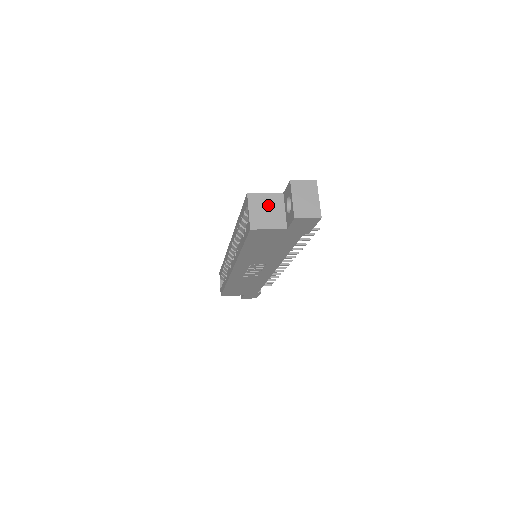
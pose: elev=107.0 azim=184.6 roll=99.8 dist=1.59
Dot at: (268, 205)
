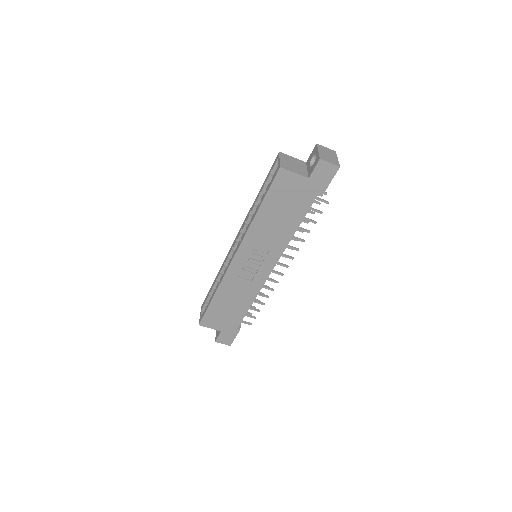
Dot at: (294, 163)
